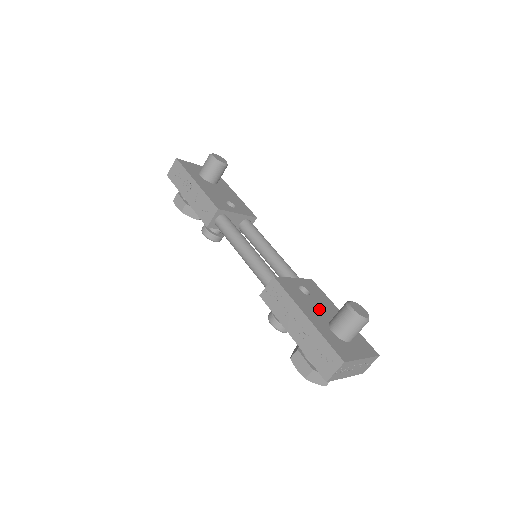
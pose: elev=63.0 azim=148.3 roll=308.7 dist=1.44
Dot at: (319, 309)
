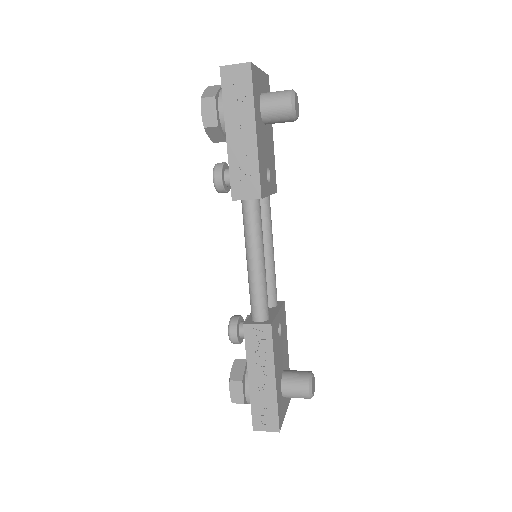
Dot at: (281, 357)
